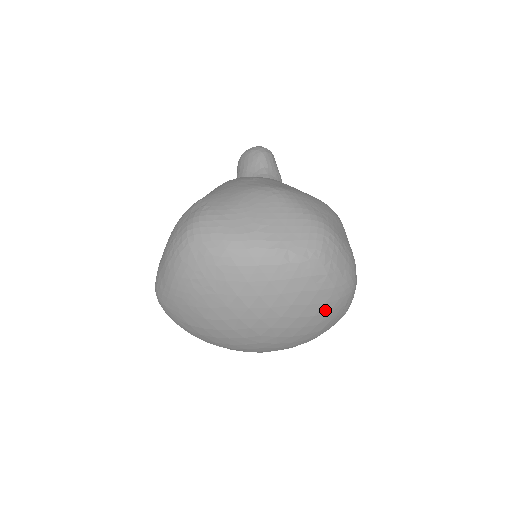
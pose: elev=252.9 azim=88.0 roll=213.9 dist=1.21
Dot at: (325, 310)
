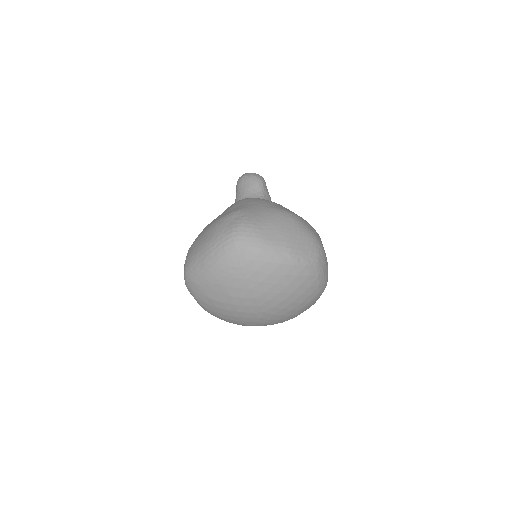
Dot at: (308, 300)
